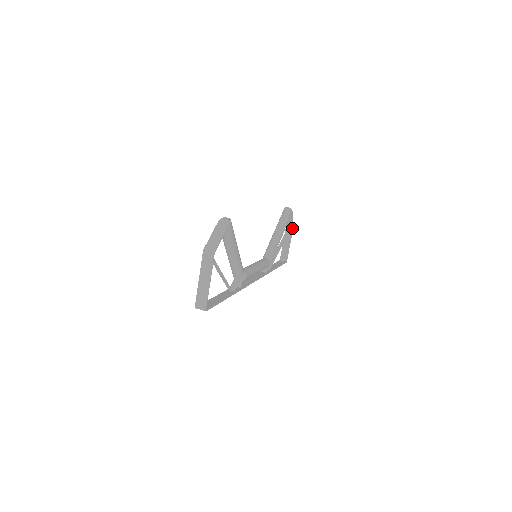
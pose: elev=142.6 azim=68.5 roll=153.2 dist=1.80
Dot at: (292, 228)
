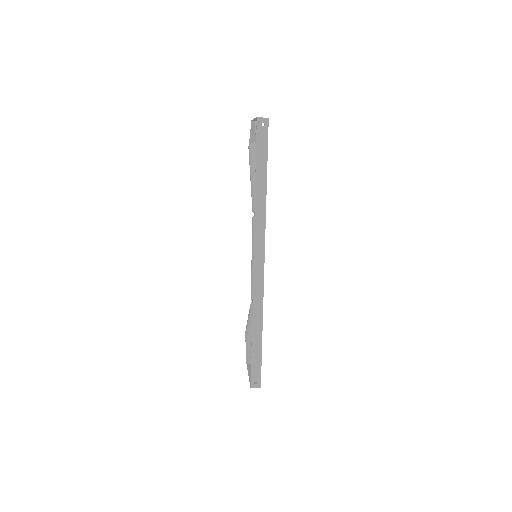
Dot at: occluded
